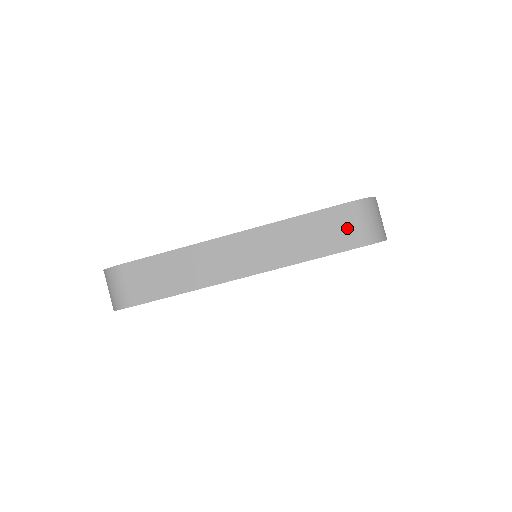
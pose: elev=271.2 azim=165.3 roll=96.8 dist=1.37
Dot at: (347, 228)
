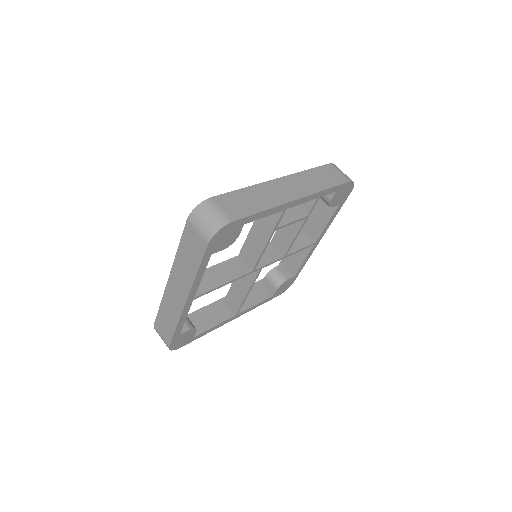
Dot at: (337, 174)
